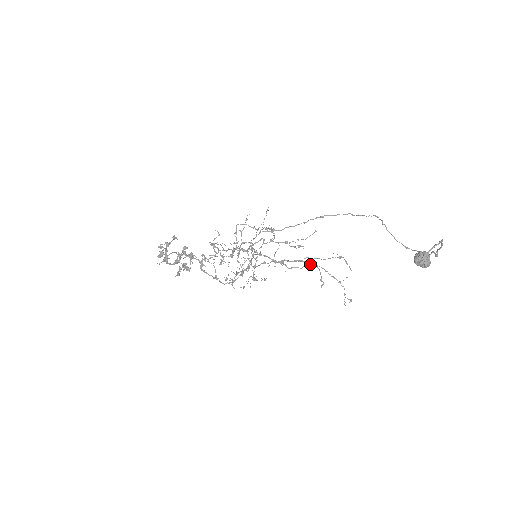
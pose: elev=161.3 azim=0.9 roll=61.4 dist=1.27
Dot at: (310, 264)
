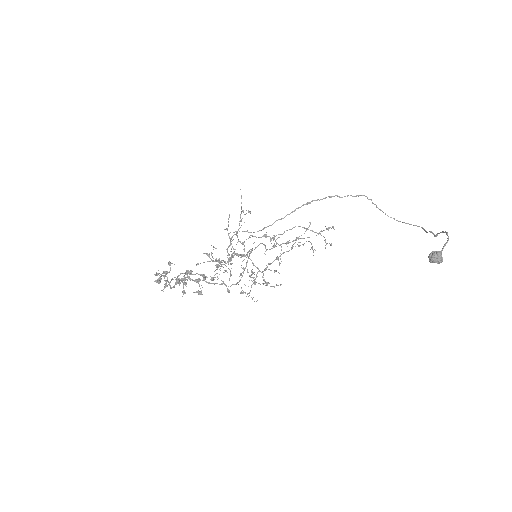
Dot at: (304, 243)
